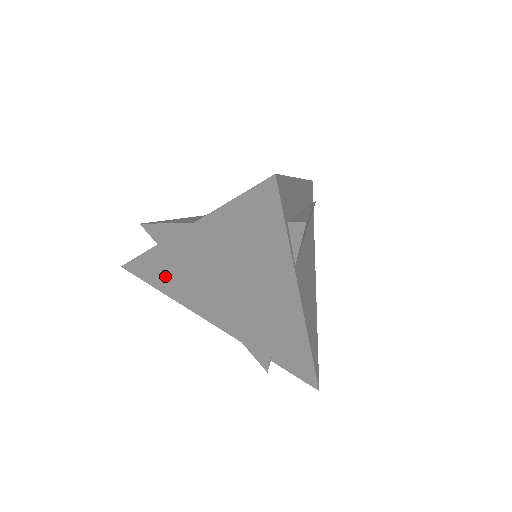
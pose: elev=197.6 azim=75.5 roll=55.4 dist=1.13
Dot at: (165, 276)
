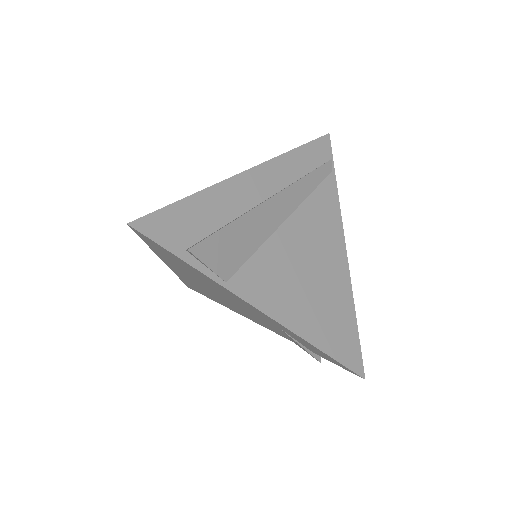
Dot at: (204, 293)
